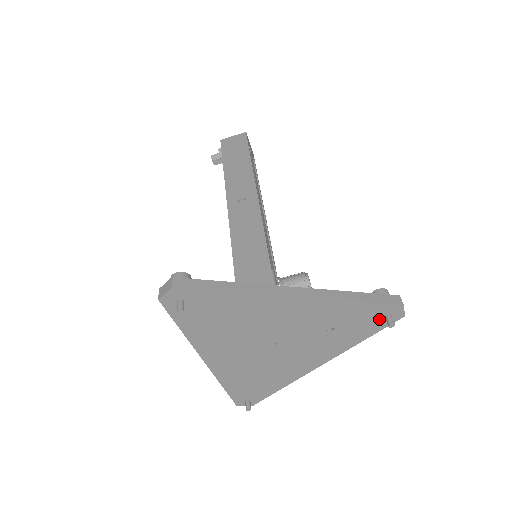
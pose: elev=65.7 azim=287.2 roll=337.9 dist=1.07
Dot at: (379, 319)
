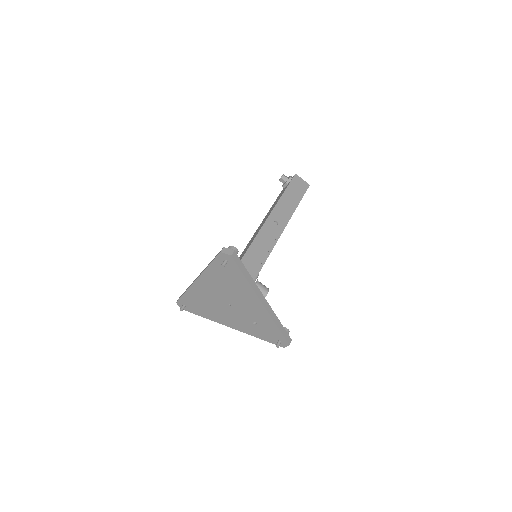
Dot at: (275, 339)
